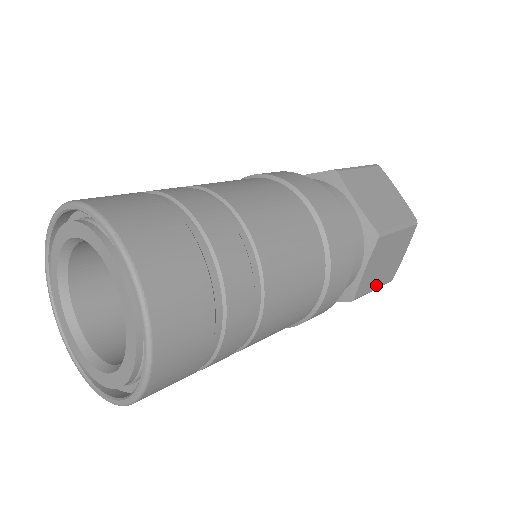
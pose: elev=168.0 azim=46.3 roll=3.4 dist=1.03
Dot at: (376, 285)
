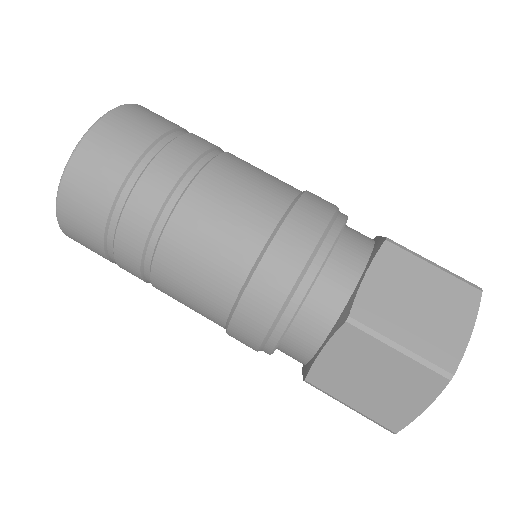
Dot at: (354, 403)
